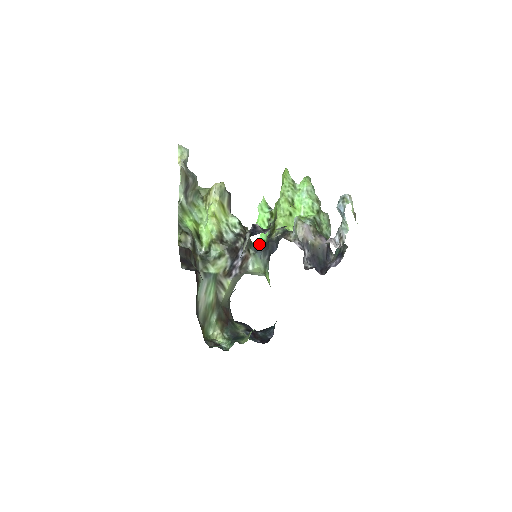
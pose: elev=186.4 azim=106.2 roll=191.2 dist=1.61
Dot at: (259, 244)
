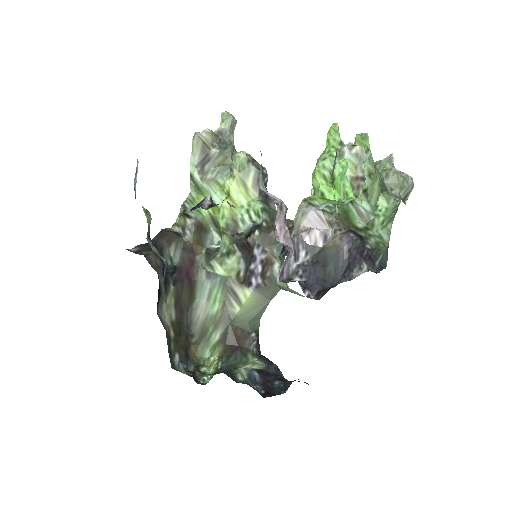
Dot at: occluded
